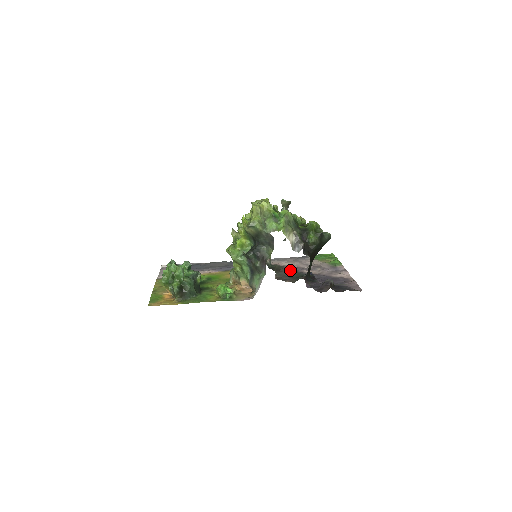
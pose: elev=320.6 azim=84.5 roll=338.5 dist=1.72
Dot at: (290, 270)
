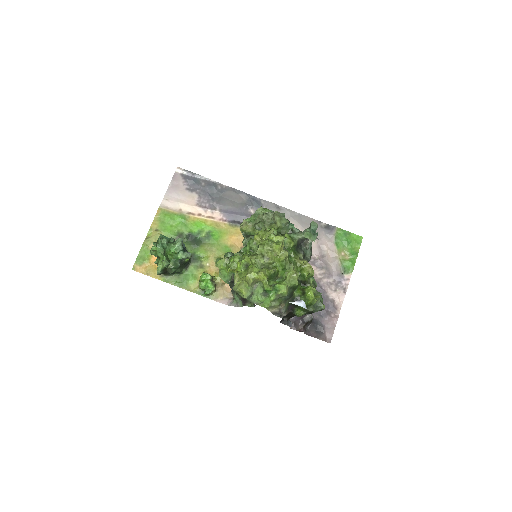
Dot at: occluded
